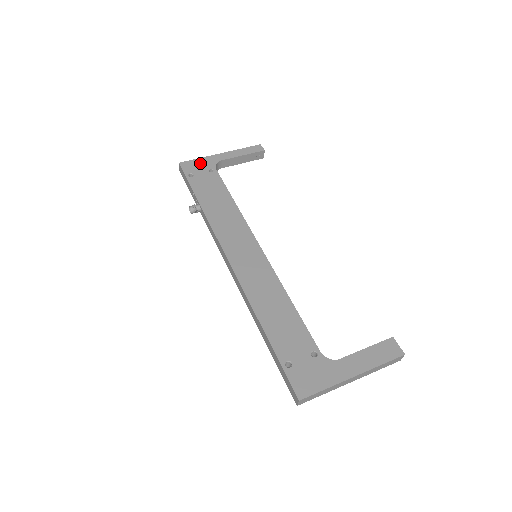
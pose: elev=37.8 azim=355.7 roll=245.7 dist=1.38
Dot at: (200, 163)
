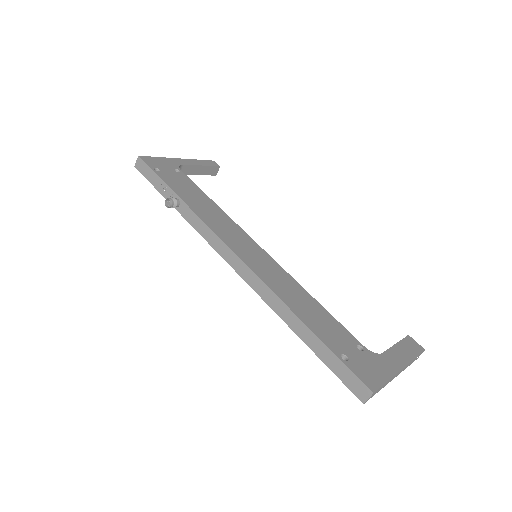
Dot at: (162, 161)
